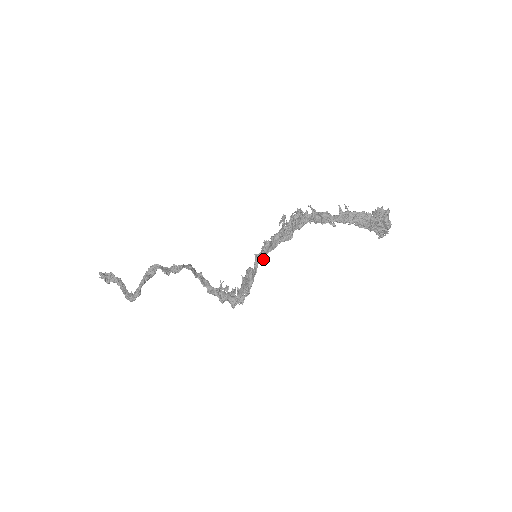
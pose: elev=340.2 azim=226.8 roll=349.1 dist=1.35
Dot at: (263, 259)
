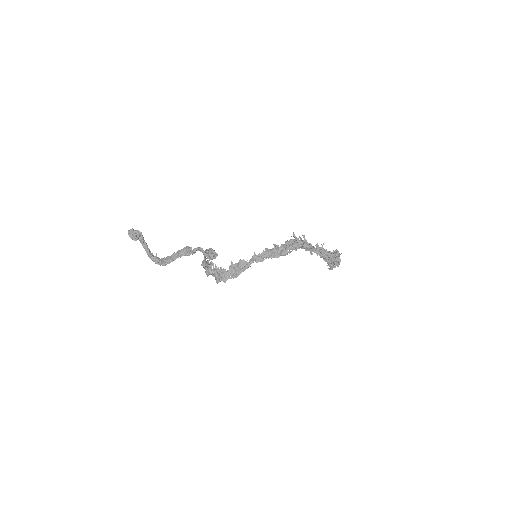
Dot at: (261, 260)
